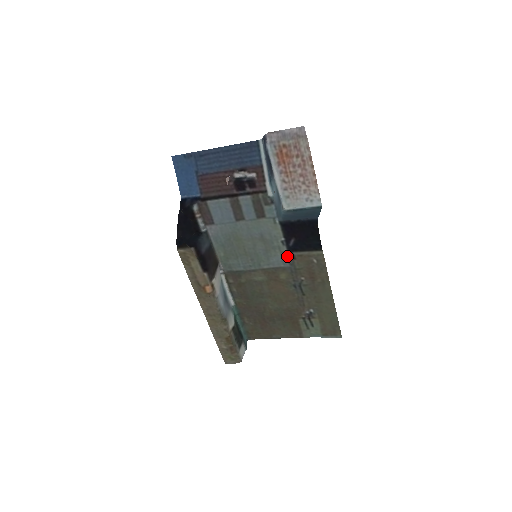
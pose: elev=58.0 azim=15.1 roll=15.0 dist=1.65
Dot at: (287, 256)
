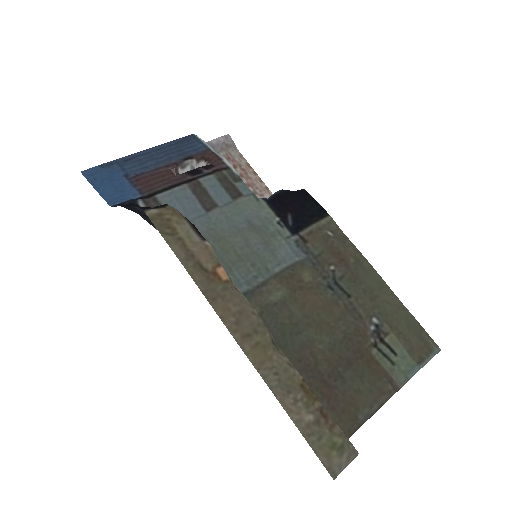
Dot at: (295, 242)
